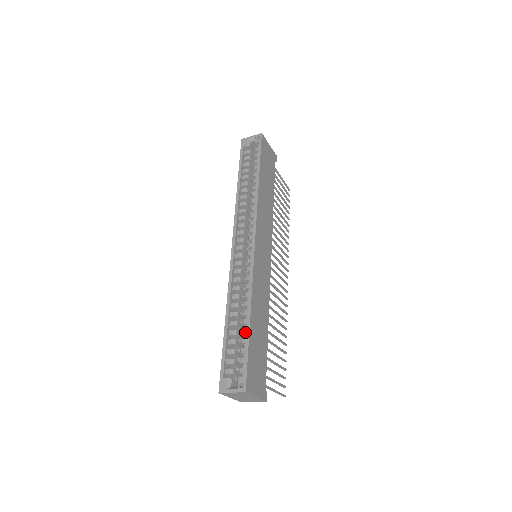
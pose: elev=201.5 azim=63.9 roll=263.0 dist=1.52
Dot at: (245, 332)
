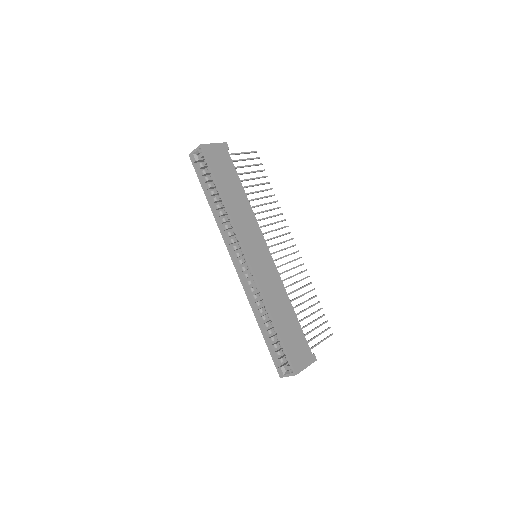
Dot at: (276, 331)
